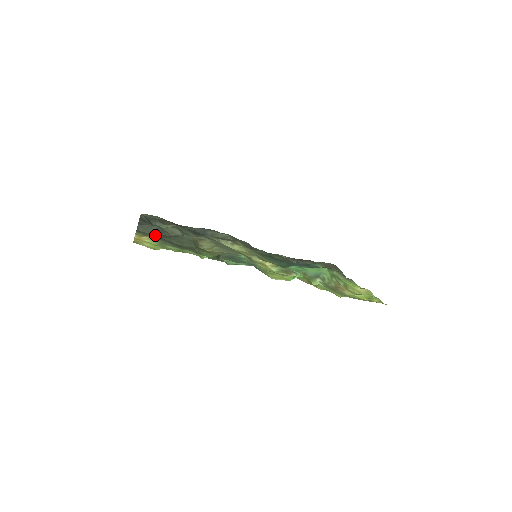
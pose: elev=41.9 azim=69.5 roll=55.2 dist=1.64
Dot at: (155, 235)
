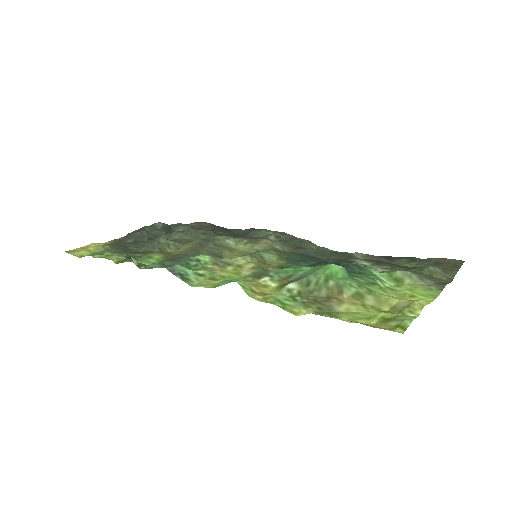
Dot at: (125, 242)
